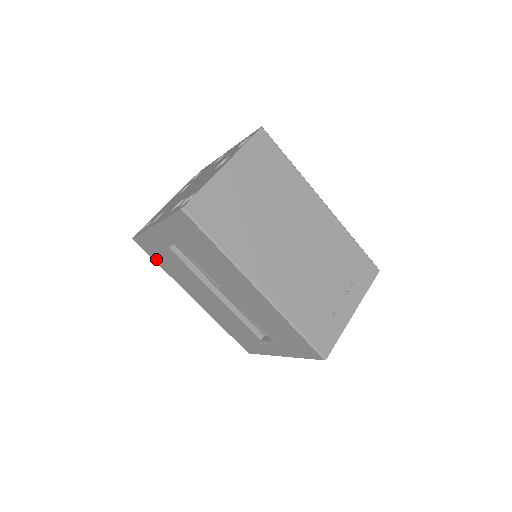
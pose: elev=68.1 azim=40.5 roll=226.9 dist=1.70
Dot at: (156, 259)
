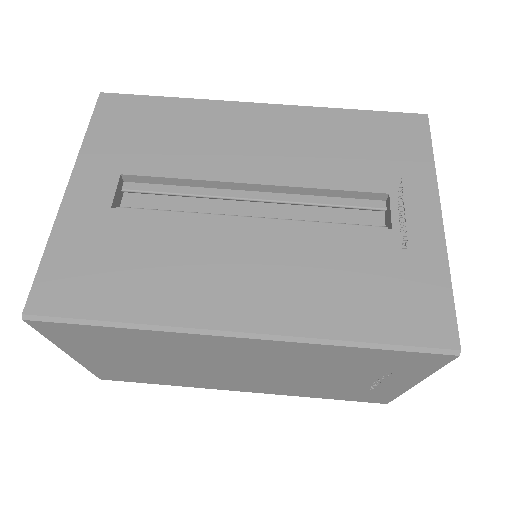
Dot at: (99, 304)
